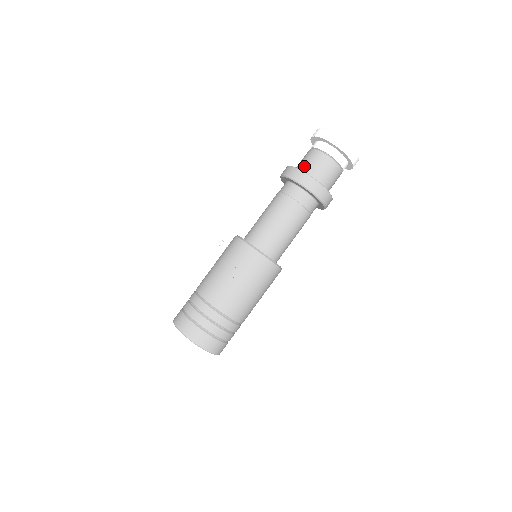
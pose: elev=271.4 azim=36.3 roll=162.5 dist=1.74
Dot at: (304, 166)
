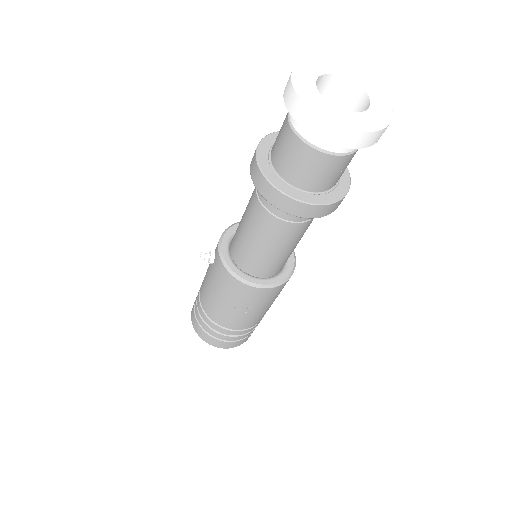
Dot at: (288, 172)
